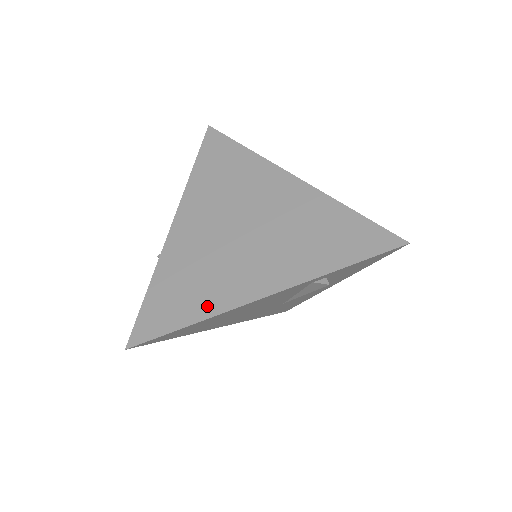
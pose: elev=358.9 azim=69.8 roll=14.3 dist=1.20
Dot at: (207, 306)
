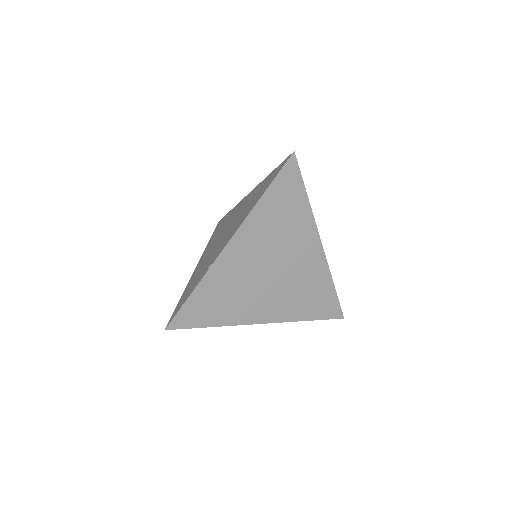
Dot at: (229, 318)
